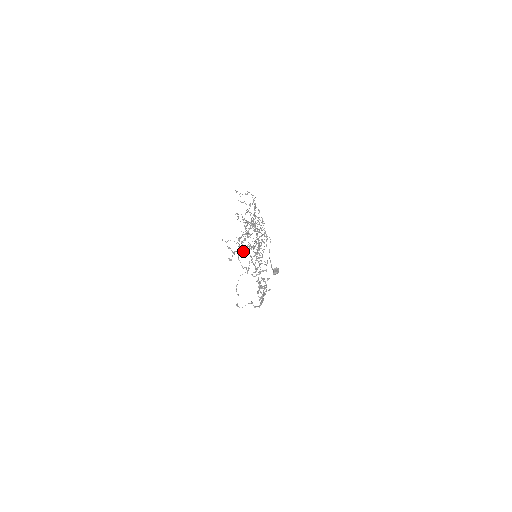
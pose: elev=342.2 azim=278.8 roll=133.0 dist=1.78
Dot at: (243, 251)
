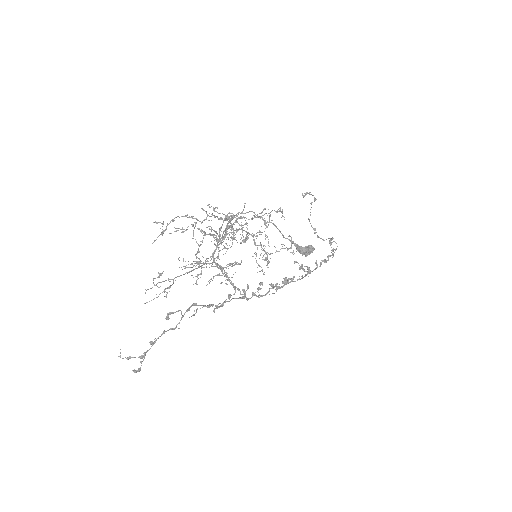
Dot at: (172, 329)
